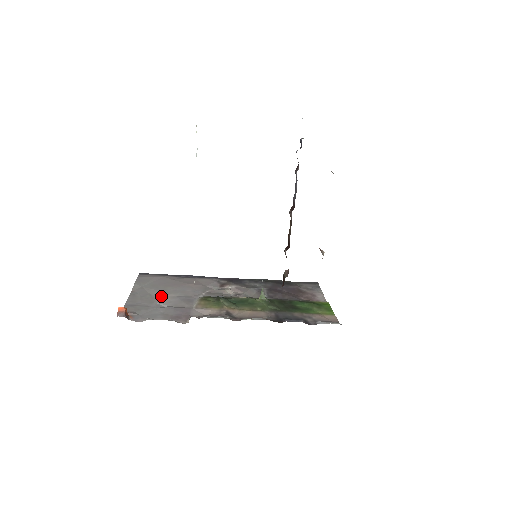
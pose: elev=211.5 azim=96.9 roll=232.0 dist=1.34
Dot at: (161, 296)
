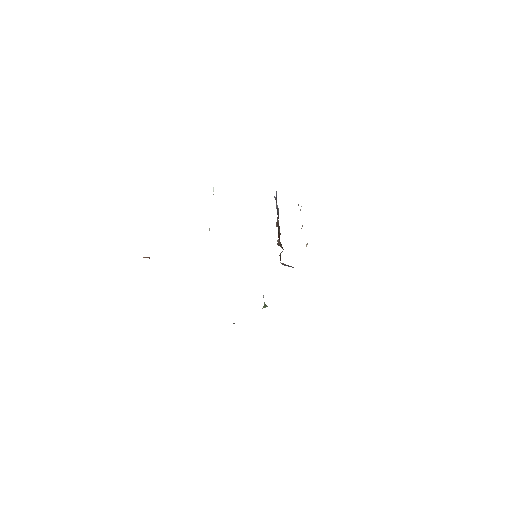
Dot at: occluded
